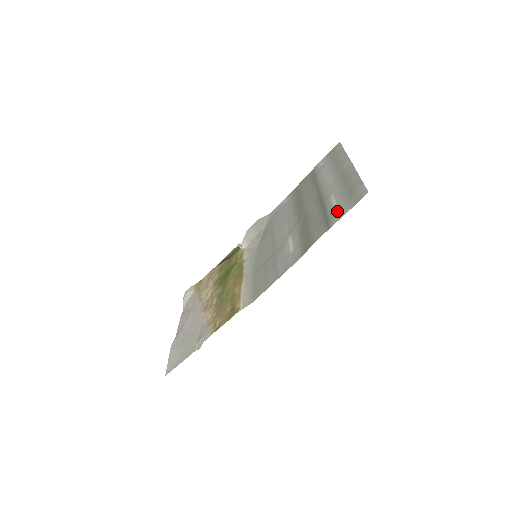
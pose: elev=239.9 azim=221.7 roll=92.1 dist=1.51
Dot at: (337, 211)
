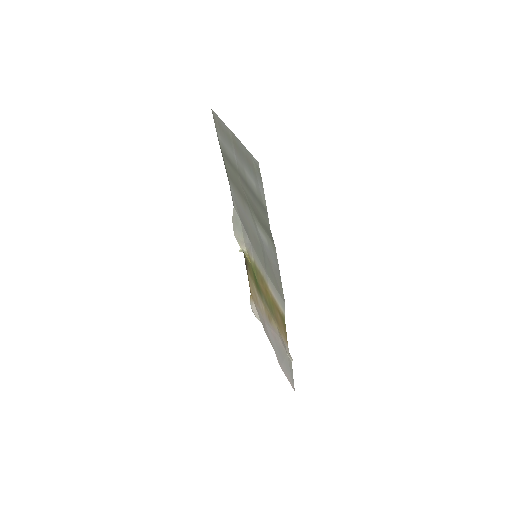
Dot at: (258, 191)
